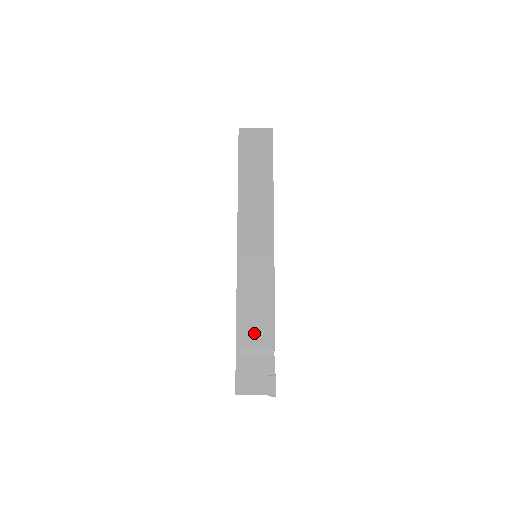
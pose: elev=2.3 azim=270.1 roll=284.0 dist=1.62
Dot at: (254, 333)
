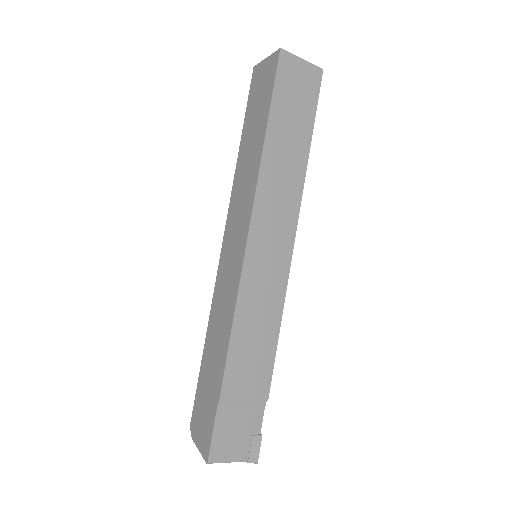
Dot at: (247, 377)
